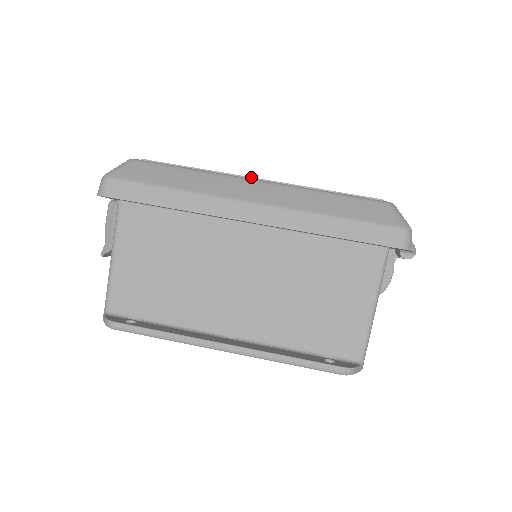
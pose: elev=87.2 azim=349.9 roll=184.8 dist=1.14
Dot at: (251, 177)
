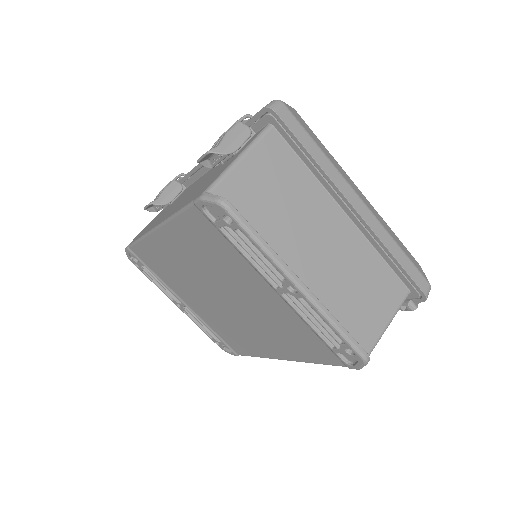
Dot at: occluded
